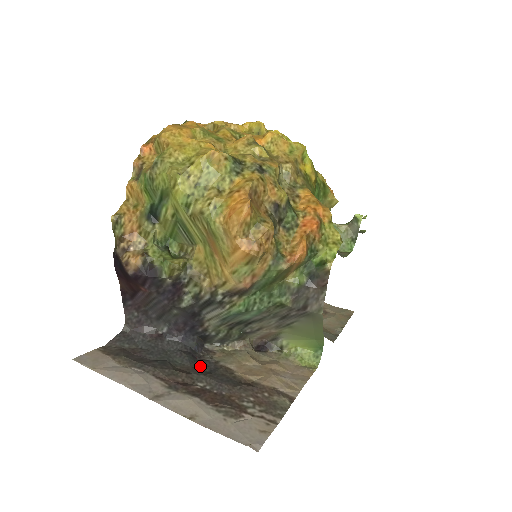
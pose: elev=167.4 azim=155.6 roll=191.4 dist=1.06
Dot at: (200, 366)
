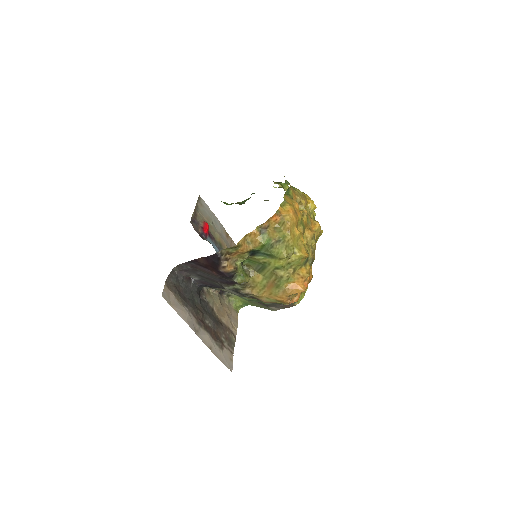
Dot at: (203, 305)
